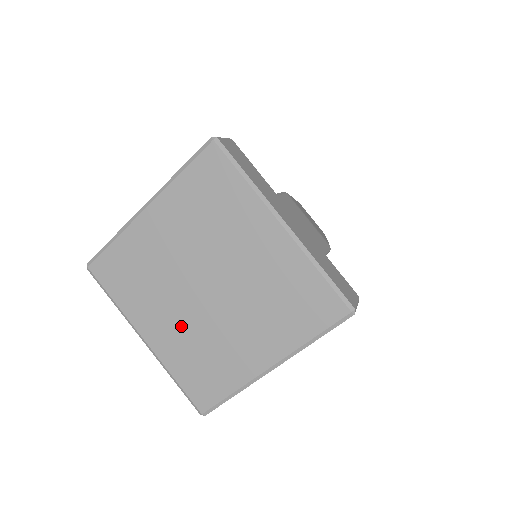
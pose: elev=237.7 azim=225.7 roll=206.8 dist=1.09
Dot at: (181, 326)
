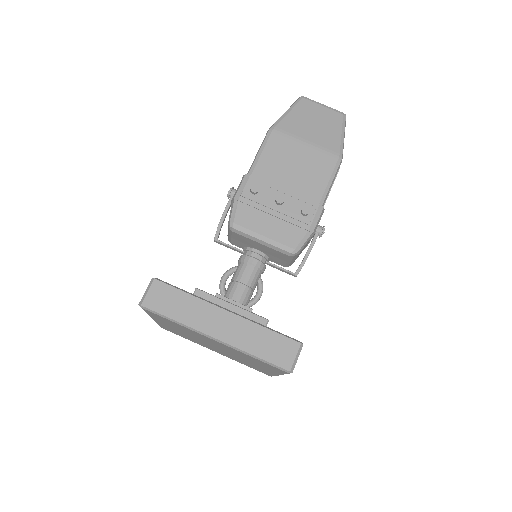
Dot at: (223, 353)
